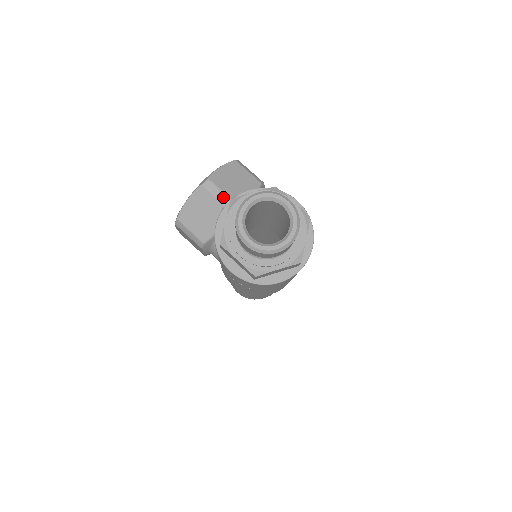
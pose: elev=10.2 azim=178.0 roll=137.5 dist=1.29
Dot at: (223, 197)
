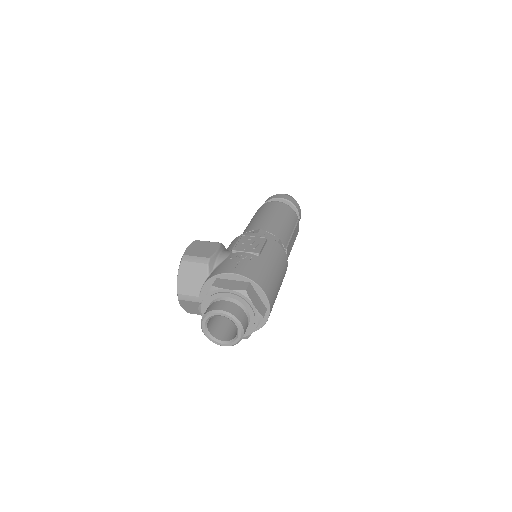
Dot at: (194, 299)
